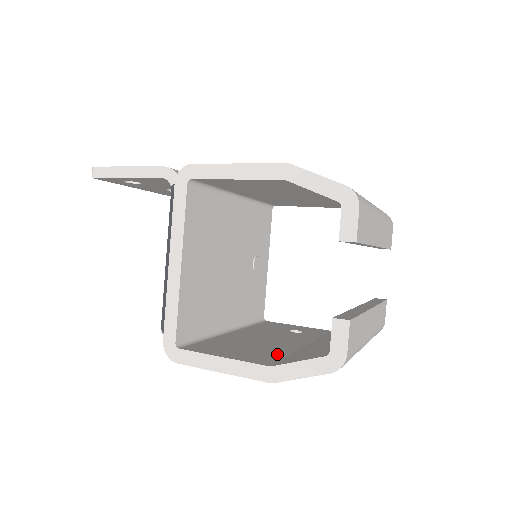
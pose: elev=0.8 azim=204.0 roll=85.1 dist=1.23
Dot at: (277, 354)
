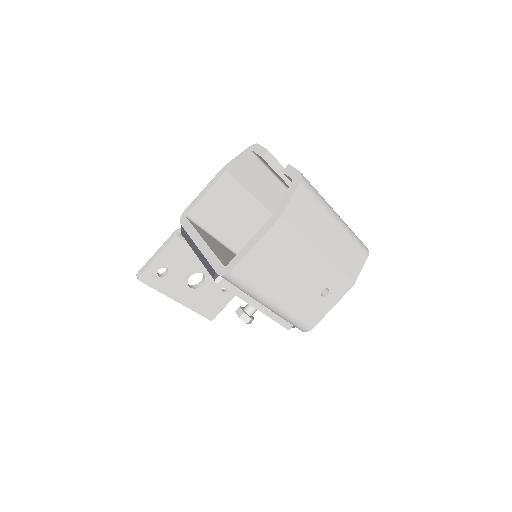
Dot at: occluded
